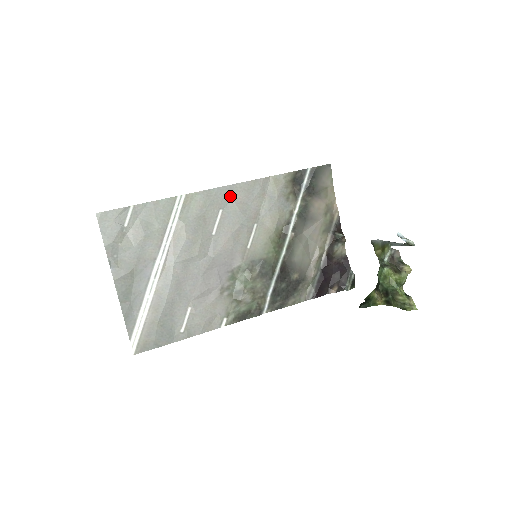
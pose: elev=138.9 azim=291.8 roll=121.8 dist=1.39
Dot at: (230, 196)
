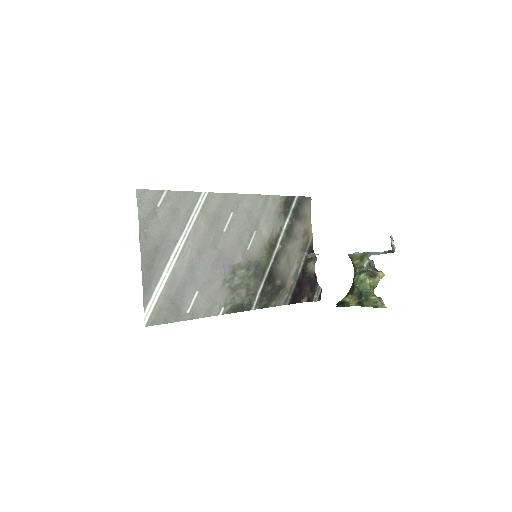
Dot at: (240, 203)
